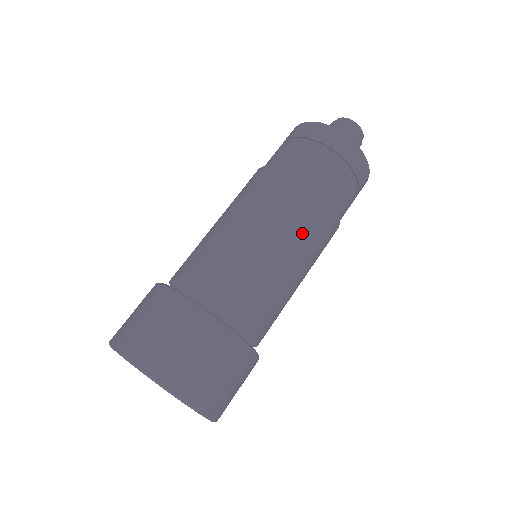
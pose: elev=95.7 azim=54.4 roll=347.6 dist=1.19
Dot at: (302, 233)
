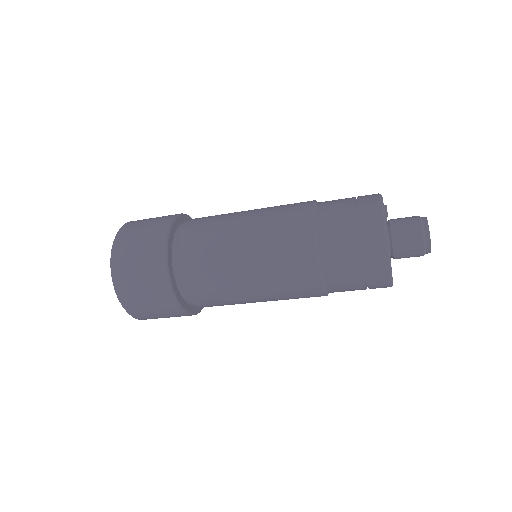
Dot at: (278, 288)
